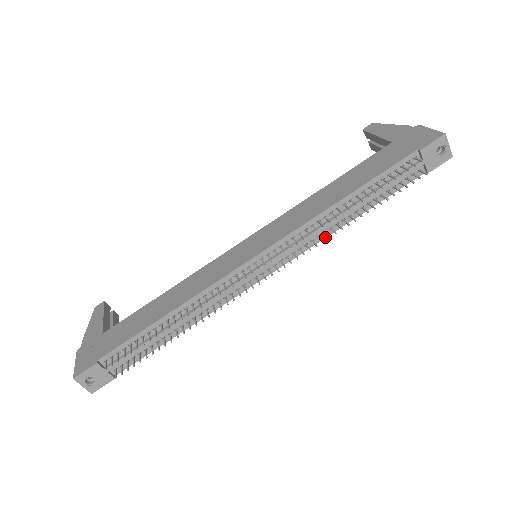
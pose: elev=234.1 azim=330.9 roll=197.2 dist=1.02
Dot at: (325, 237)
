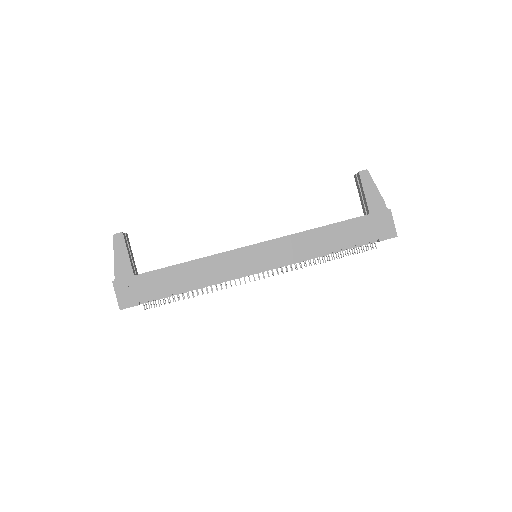
Dot at: occluded
